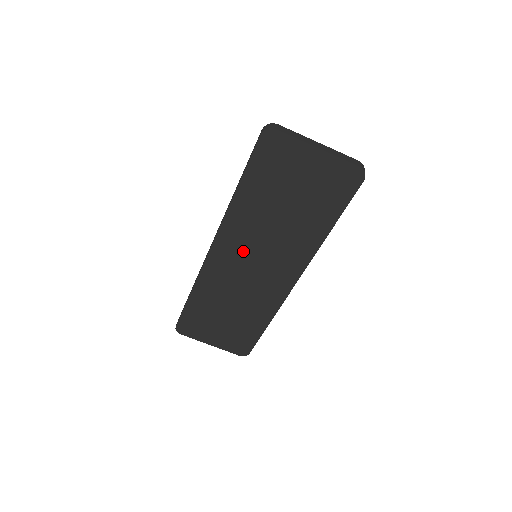
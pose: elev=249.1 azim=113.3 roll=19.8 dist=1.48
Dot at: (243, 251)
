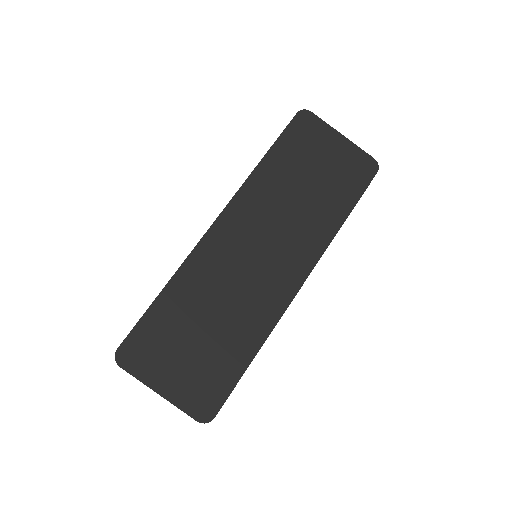
Dot at: (252, 230)
